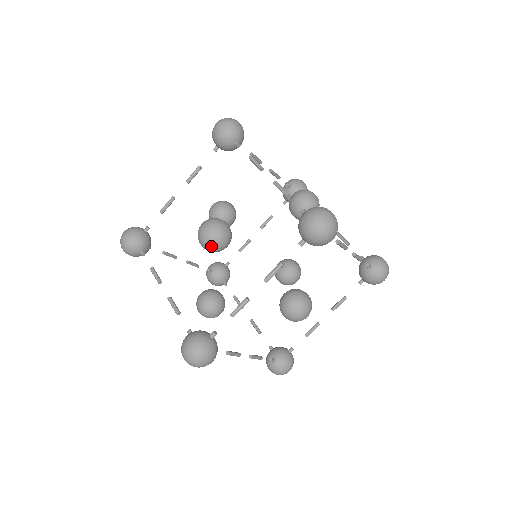
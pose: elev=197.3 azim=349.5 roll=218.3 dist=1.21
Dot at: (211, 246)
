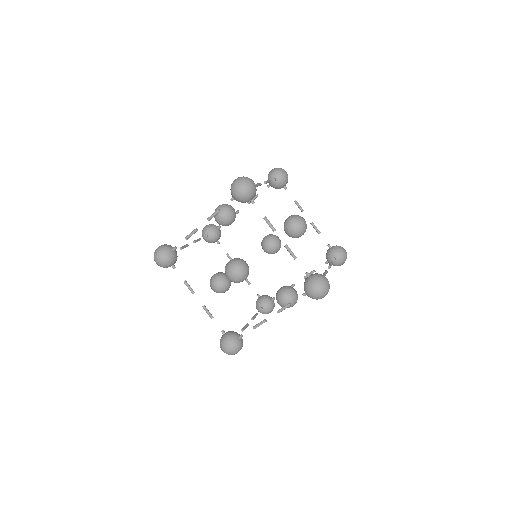
Dot at: occluded
